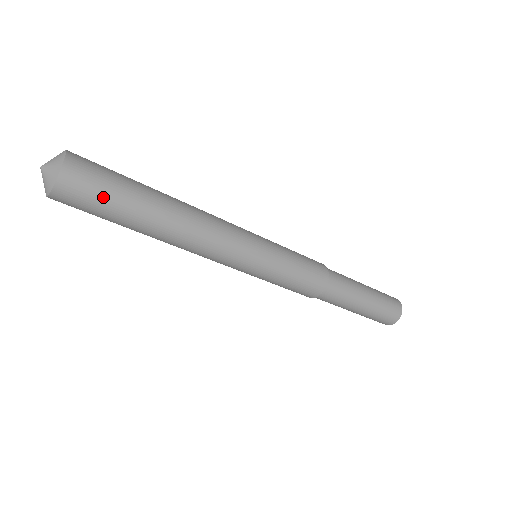
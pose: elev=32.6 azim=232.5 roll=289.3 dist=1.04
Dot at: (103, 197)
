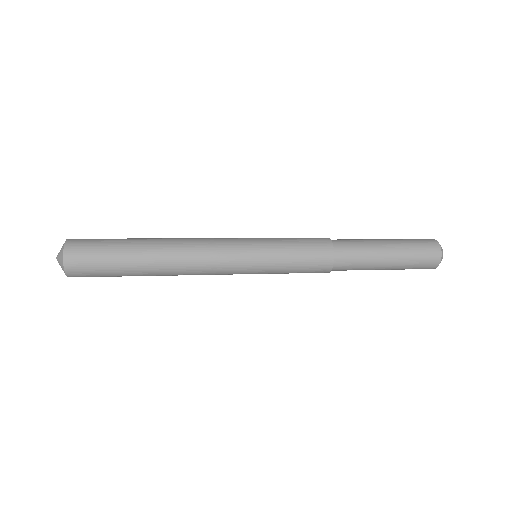
Dot at: (104, 276)
